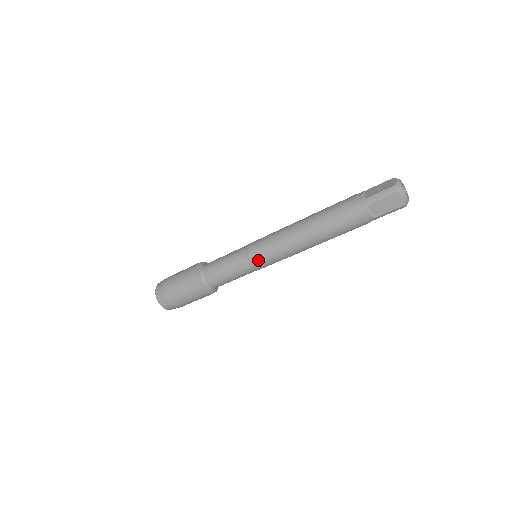
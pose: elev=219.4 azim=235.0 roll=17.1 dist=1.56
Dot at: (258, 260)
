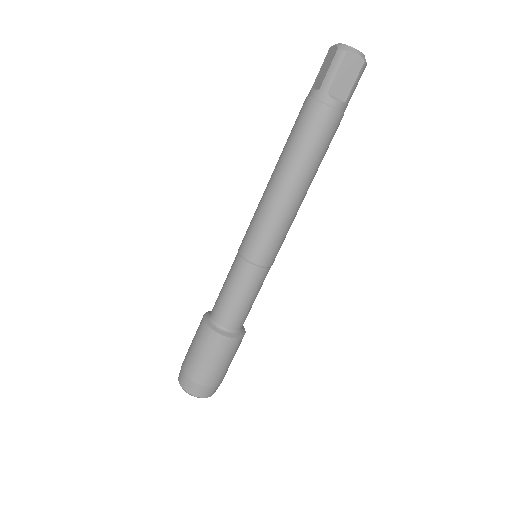
Dot at: (261, 255)
